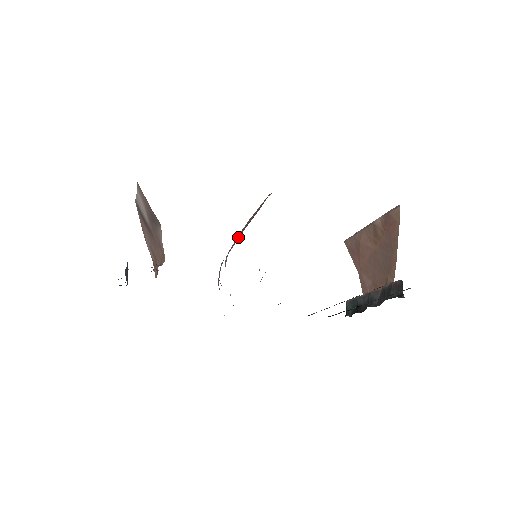
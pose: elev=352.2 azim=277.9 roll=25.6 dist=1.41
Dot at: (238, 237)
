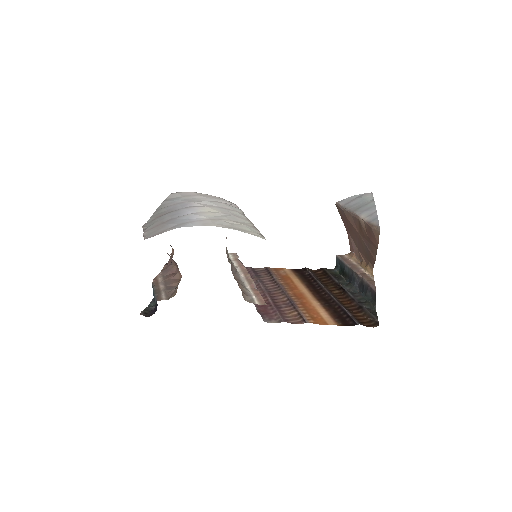
Dot at: occluded
